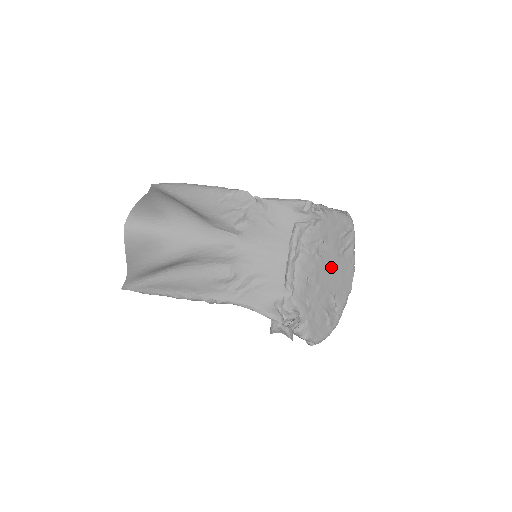
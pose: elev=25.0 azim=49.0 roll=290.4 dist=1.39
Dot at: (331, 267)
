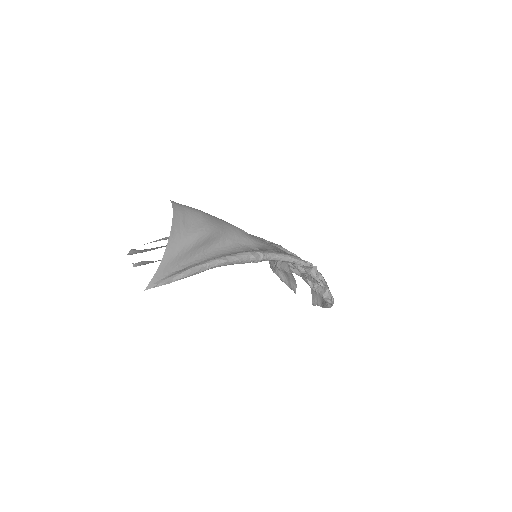
Dot at: occluded
